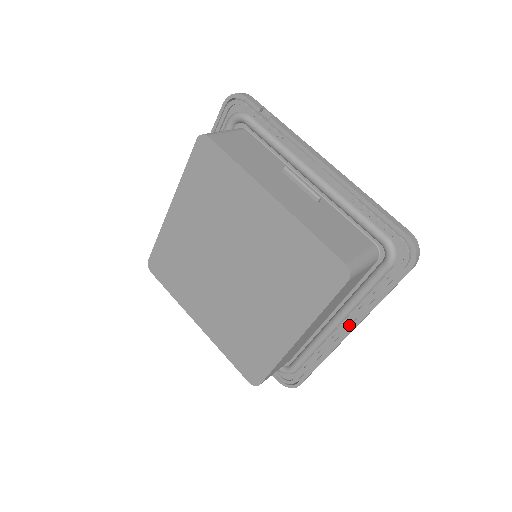
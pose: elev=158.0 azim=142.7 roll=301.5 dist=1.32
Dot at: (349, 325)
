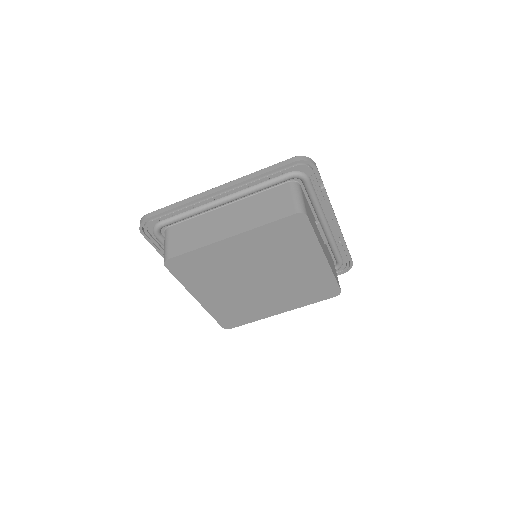
Dot at: occluded
